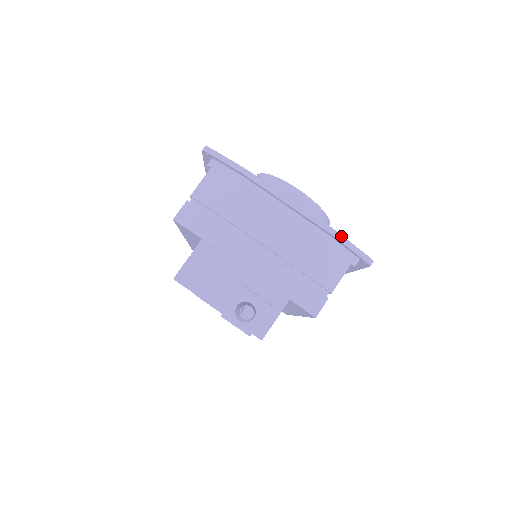
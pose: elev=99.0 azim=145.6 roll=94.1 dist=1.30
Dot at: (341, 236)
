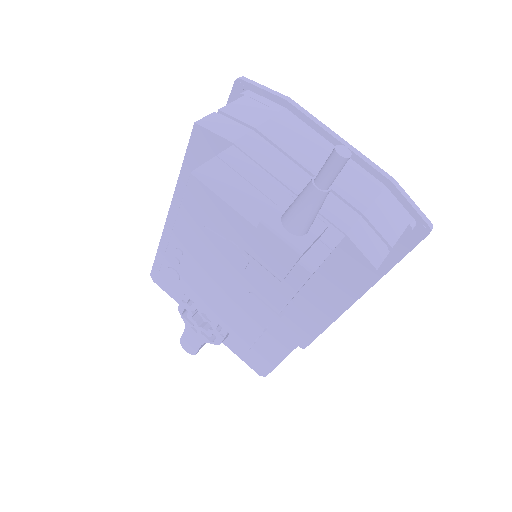
Dot at: (399, 185)
